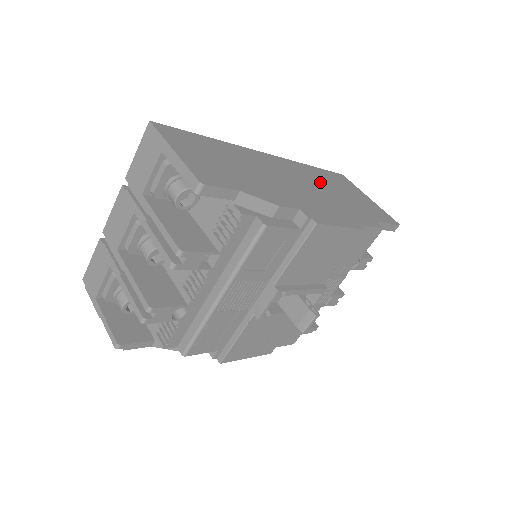
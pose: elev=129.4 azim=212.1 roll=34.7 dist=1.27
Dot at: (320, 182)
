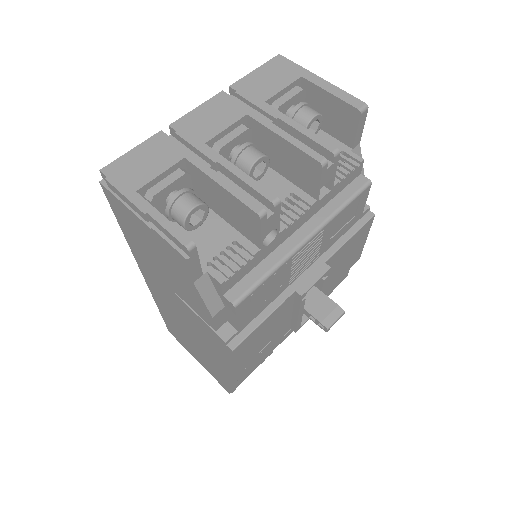
Dot at: occluded
